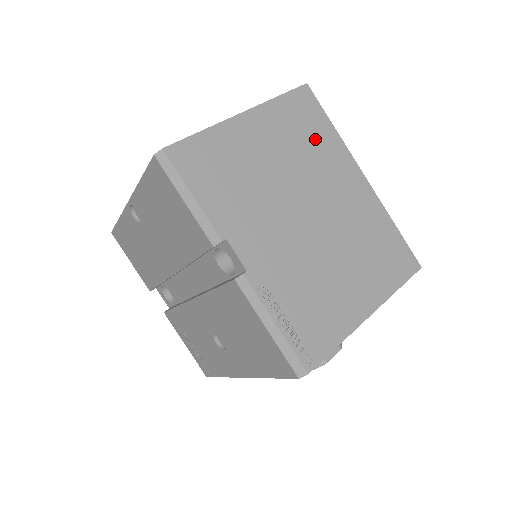
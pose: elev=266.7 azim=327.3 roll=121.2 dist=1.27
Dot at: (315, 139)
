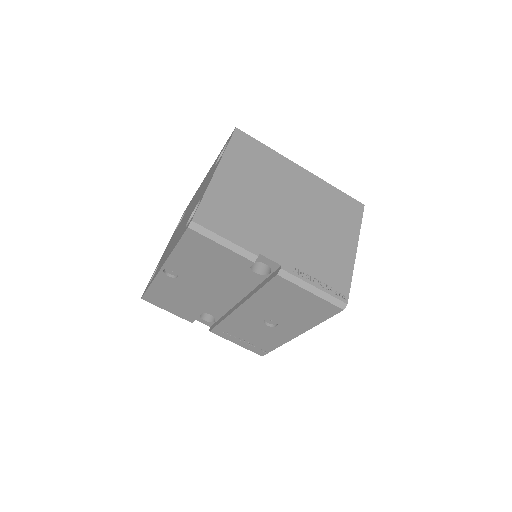
Dot at: (263, 161)
